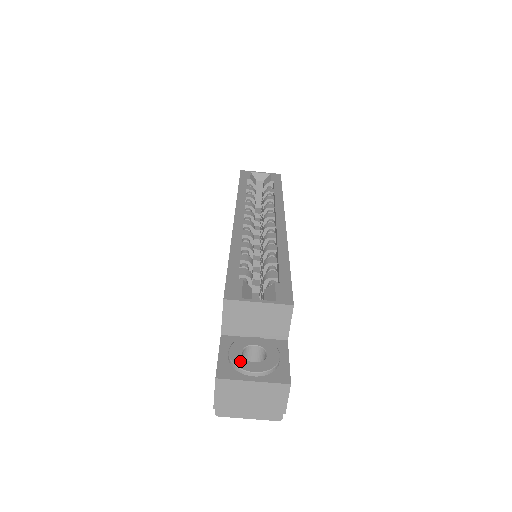
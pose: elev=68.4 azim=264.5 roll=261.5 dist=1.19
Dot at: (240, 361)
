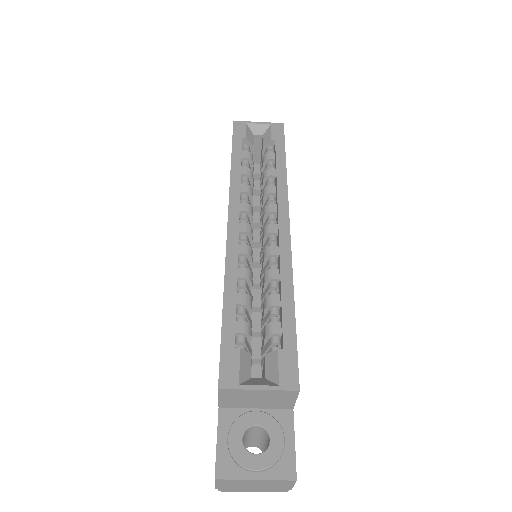
Dot at: (241, 454)
